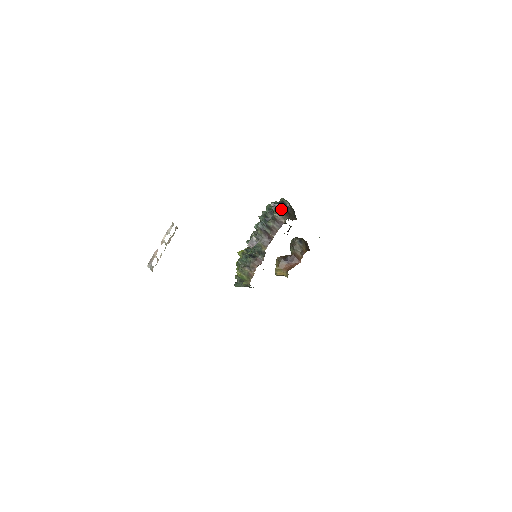
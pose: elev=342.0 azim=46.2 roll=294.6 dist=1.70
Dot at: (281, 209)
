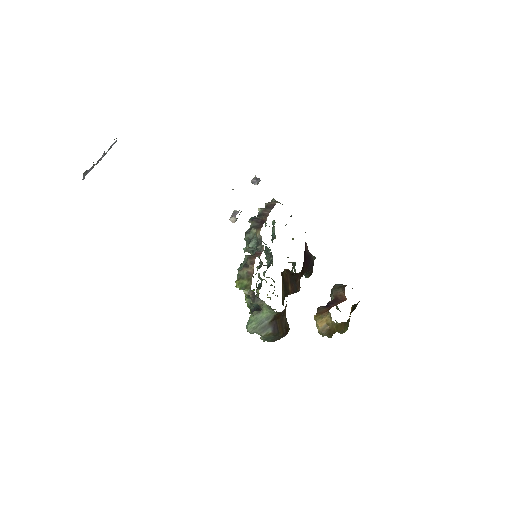
Dot at: occluded
